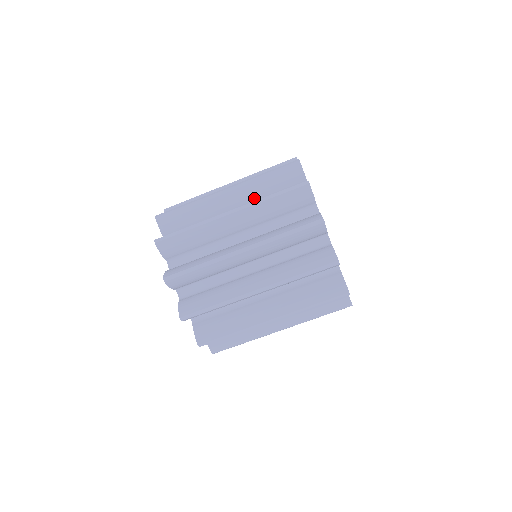
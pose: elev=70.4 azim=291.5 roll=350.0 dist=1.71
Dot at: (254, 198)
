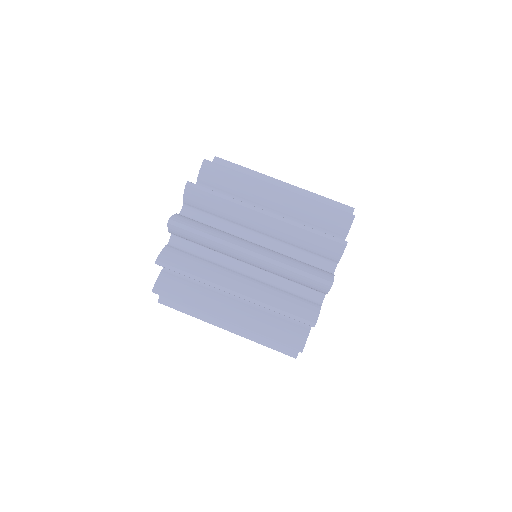
Dot at: (294, 215)
